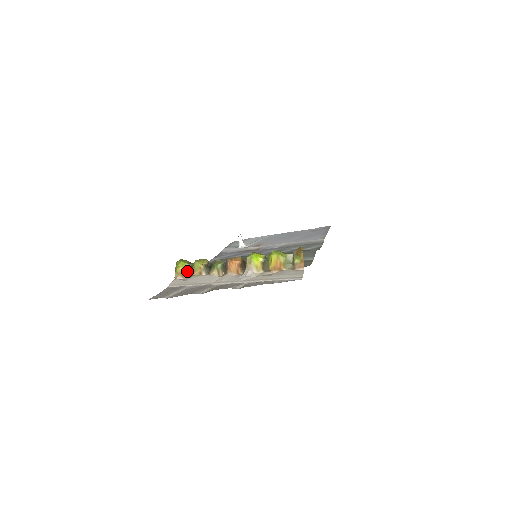
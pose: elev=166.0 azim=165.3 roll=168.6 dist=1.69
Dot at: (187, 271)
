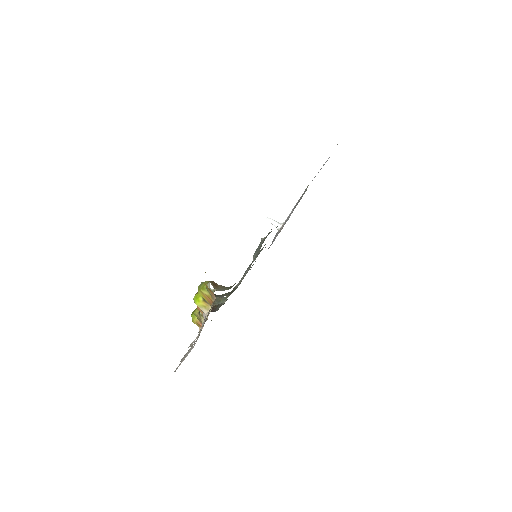
Dot at: occluded
